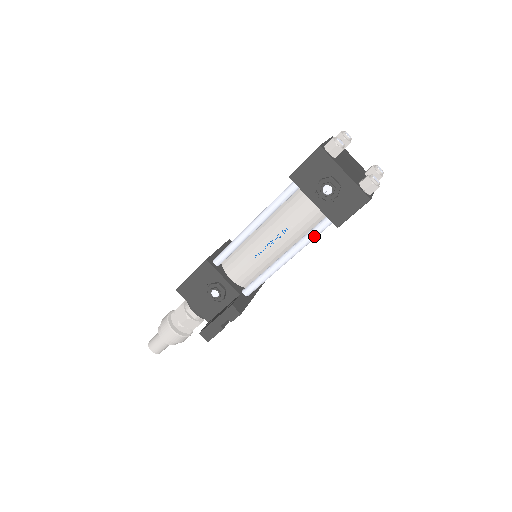
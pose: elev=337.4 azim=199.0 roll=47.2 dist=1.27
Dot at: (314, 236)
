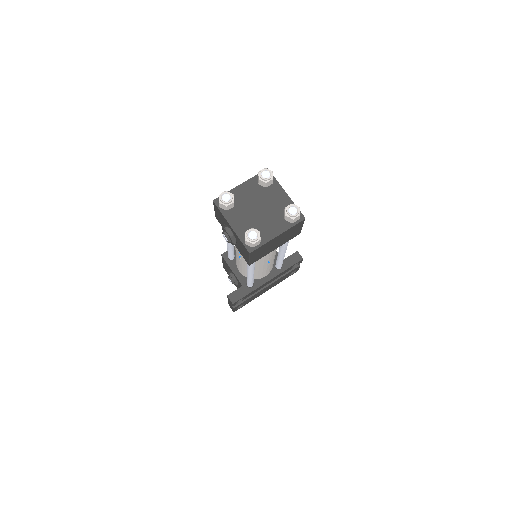
Dot at: occluded
